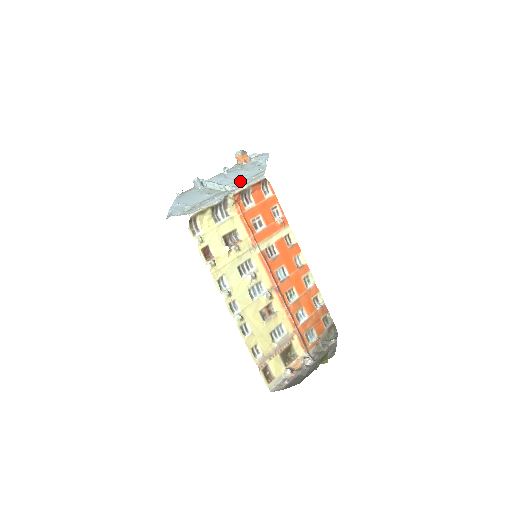
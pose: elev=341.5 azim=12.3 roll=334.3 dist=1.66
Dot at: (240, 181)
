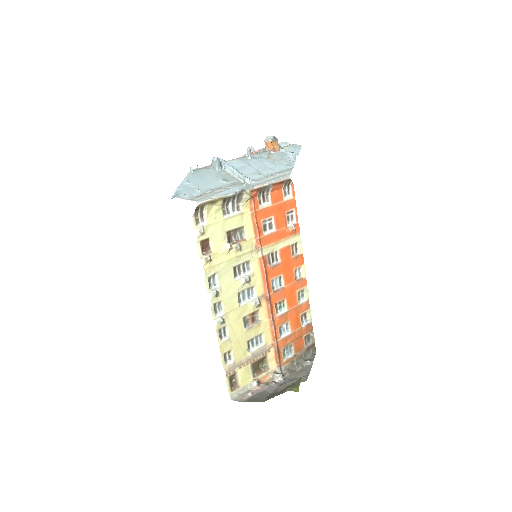
Dot at: (262, 175)
